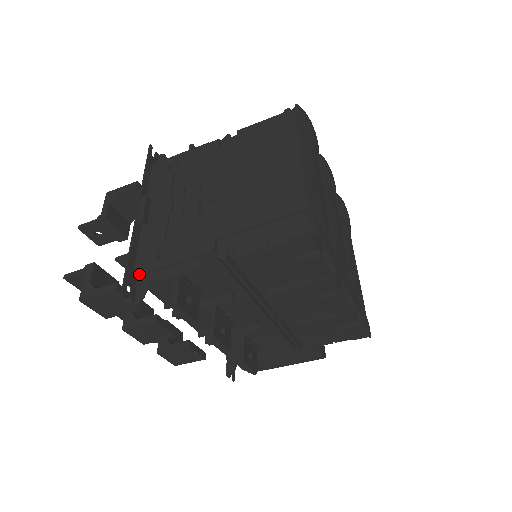
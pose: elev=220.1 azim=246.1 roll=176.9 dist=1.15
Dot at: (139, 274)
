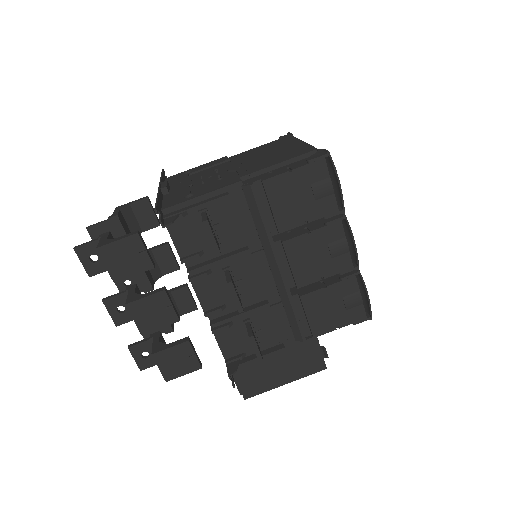
Dot at: (167, 209)
